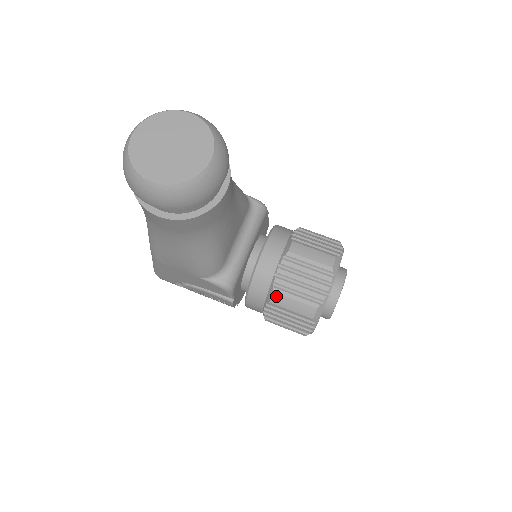
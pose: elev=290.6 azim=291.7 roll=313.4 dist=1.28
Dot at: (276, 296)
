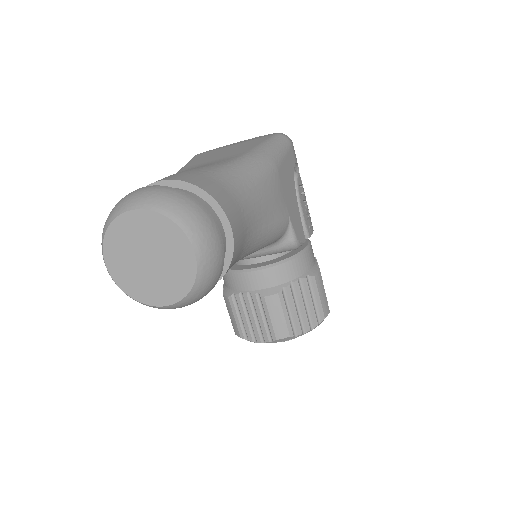
Dot at: (228, 300)
